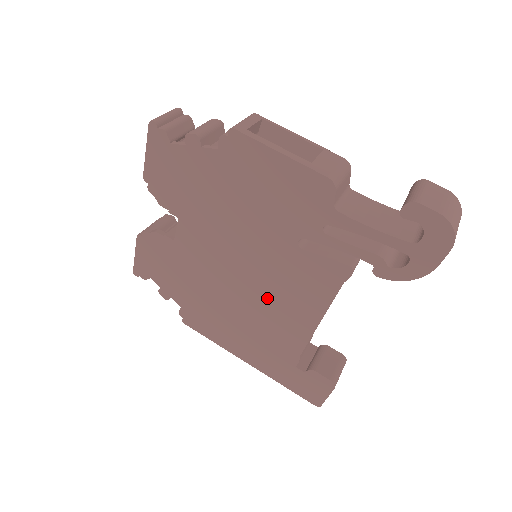
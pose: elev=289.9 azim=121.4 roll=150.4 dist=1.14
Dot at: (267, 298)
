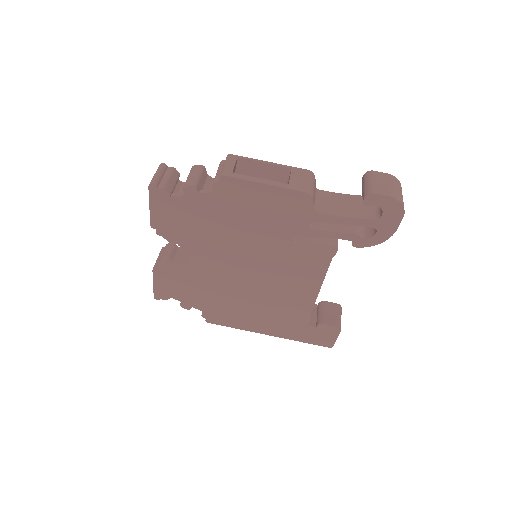
Dot at: (275, 285)
